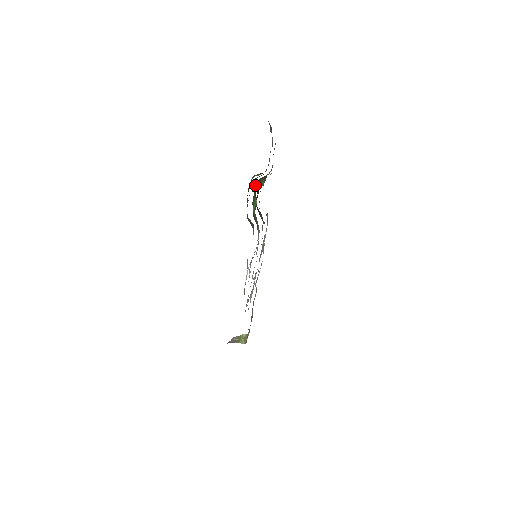
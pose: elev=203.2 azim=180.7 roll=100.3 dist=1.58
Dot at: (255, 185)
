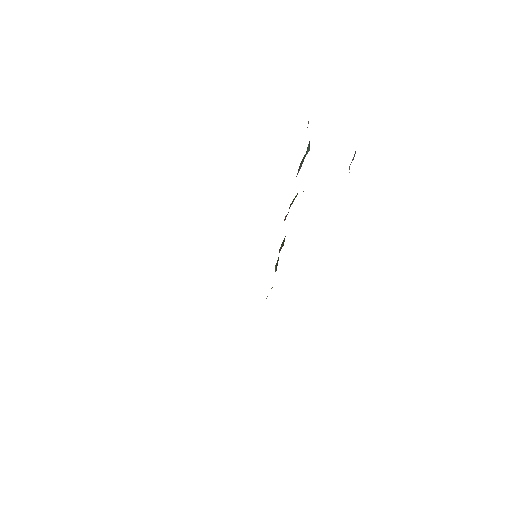
Dot at: occluded
